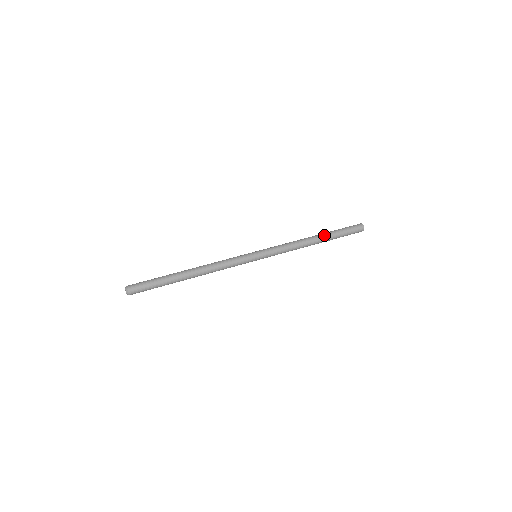
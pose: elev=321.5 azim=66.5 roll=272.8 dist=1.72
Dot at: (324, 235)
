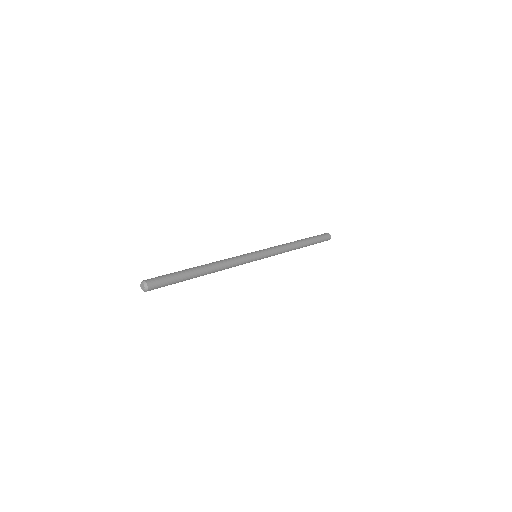
Dot at: (305, 240)
